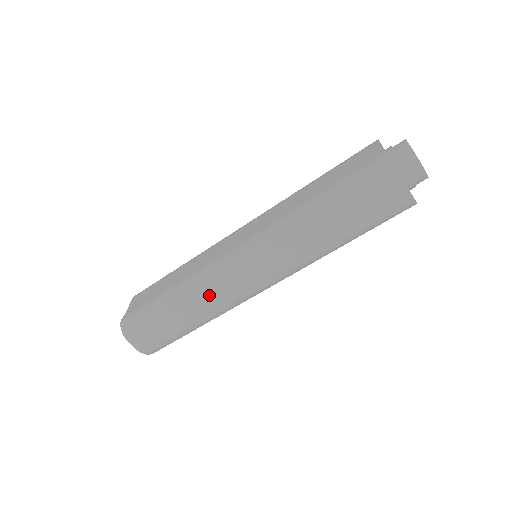
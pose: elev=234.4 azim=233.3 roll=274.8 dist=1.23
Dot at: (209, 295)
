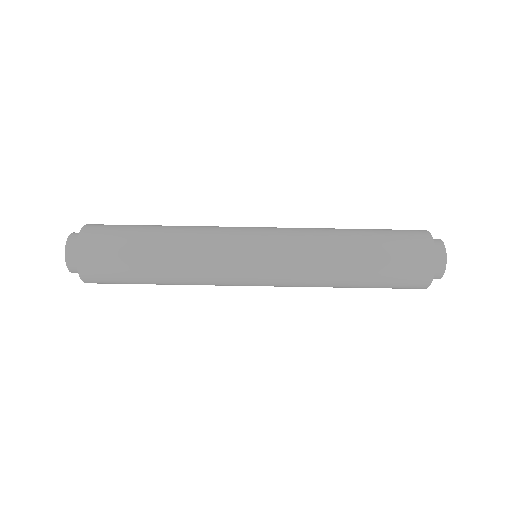
Dot at: (202, 247)
